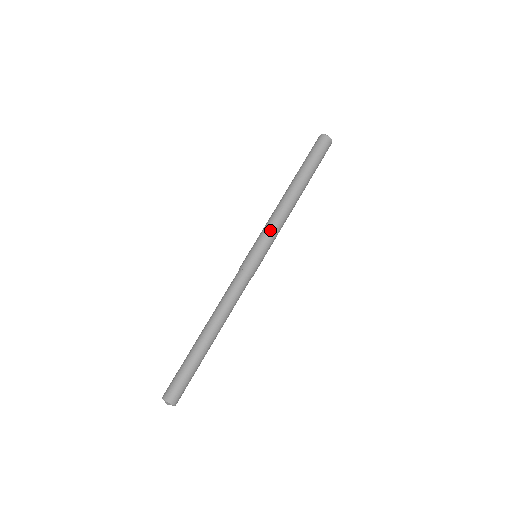
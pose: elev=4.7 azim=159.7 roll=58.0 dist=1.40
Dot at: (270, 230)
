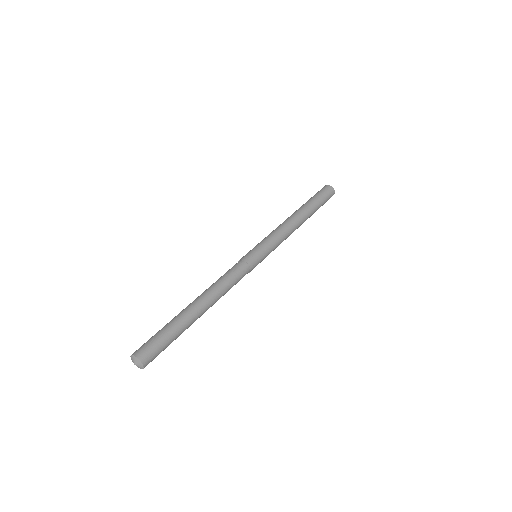
Dot at: (278, 242)
